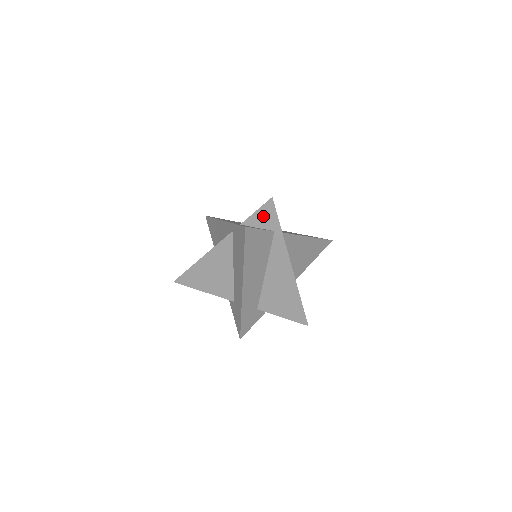
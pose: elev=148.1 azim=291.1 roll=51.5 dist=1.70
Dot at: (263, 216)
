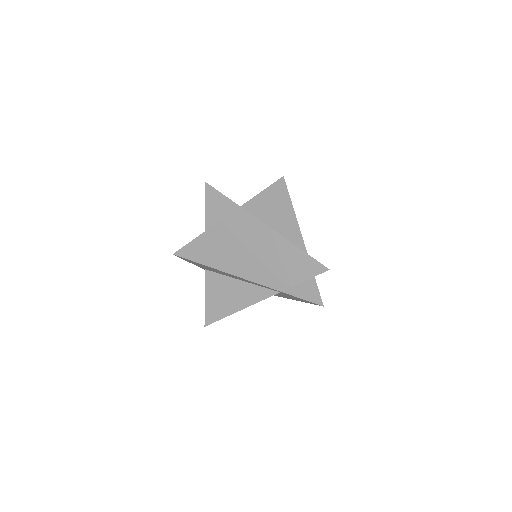
Dot at: occluded
